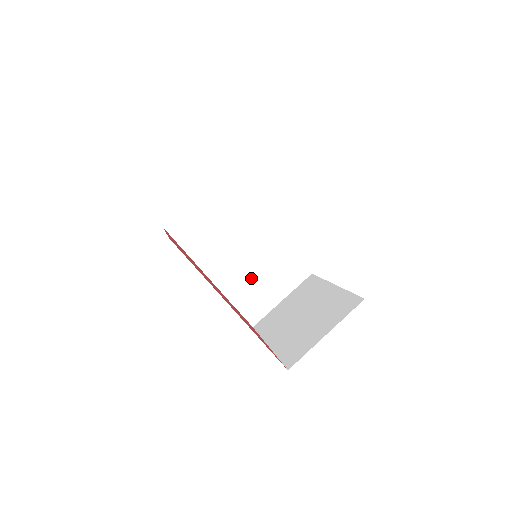
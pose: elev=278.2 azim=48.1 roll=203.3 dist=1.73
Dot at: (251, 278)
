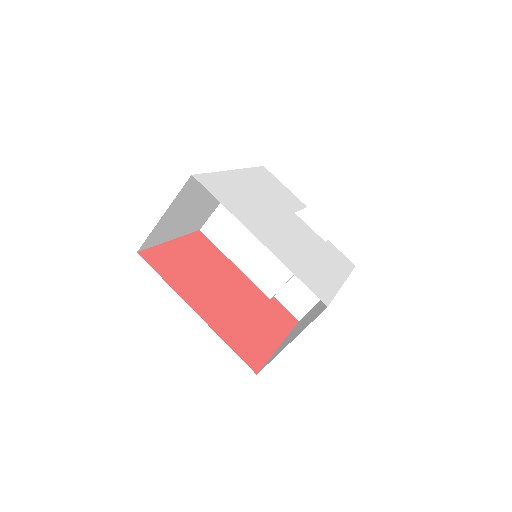
Dot at: (284, 273)
